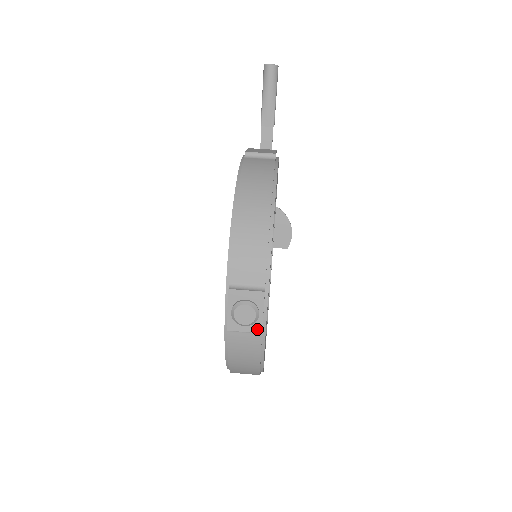
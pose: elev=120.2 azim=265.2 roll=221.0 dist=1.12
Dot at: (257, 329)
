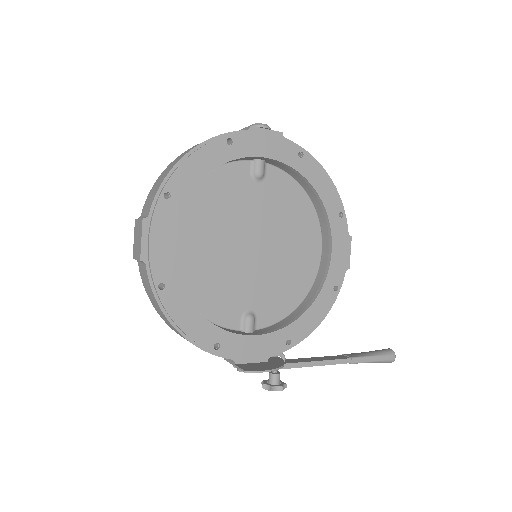
Dot at: (251, 127)
